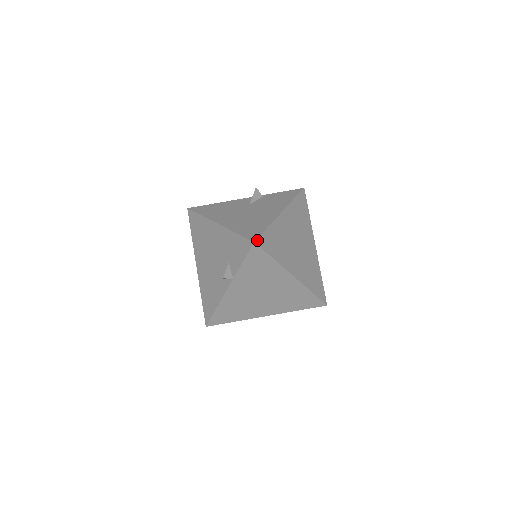
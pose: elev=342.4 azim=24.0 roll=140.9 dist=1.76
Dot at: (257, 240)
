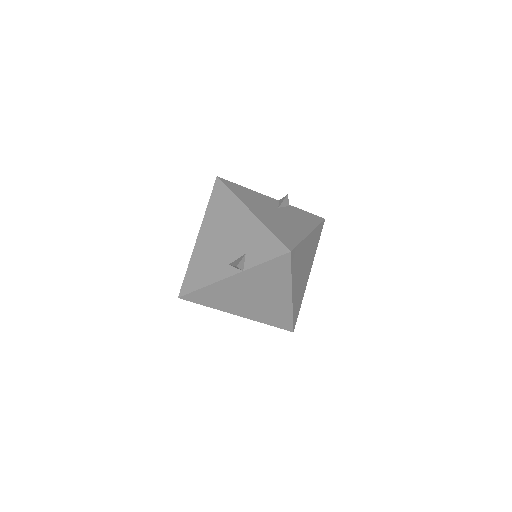
Dot at: (292, 251)
